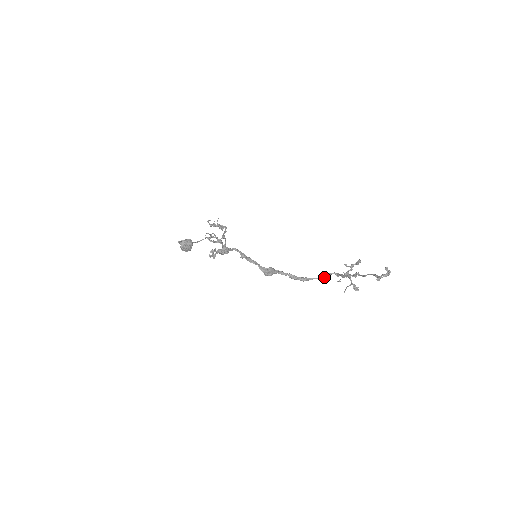
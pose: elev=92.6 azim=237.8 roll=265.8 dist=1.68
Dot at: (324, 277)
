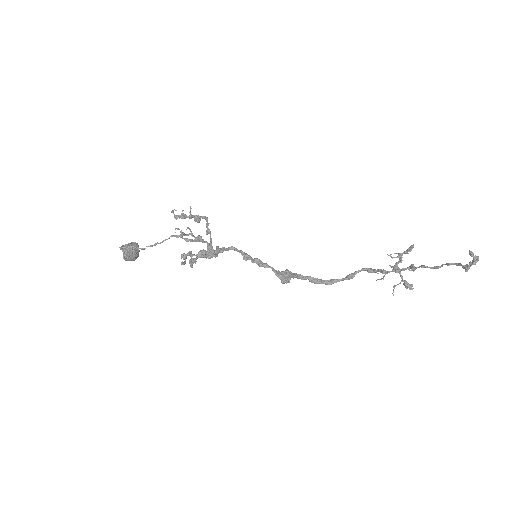
Dot at: (354, 276)
